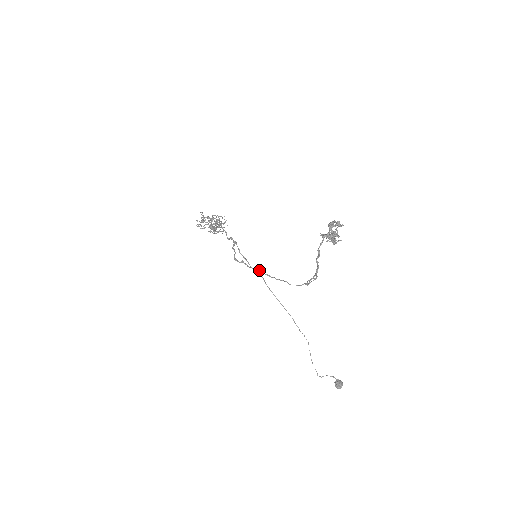
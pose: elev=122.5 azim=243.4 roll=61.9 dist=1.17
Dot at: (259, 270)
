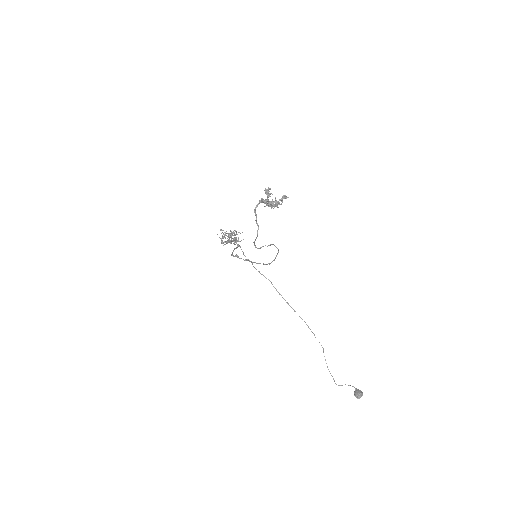
Dot at: (246, 259)
